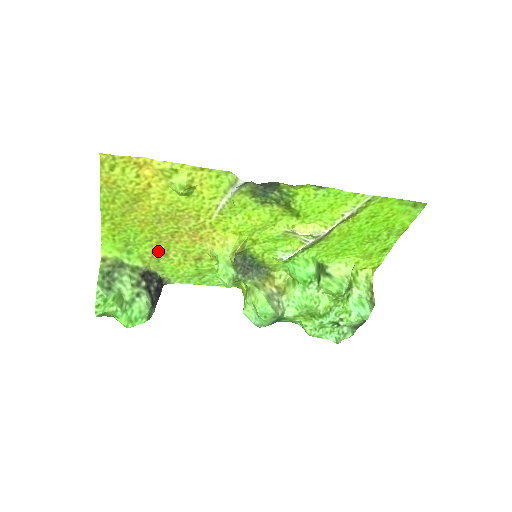
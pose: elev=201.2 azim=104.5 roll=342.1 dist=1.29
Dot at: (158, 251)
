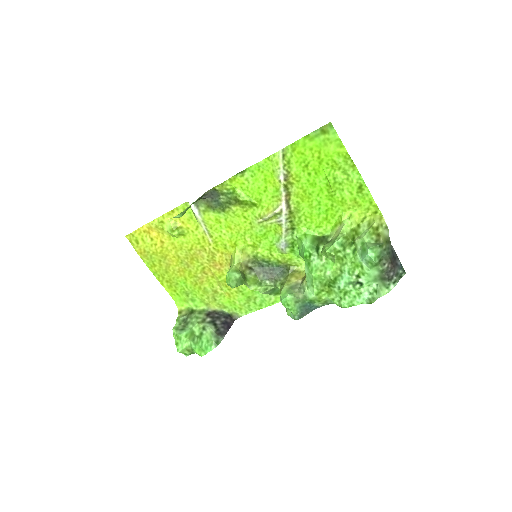
Dot at: (207, 290)
